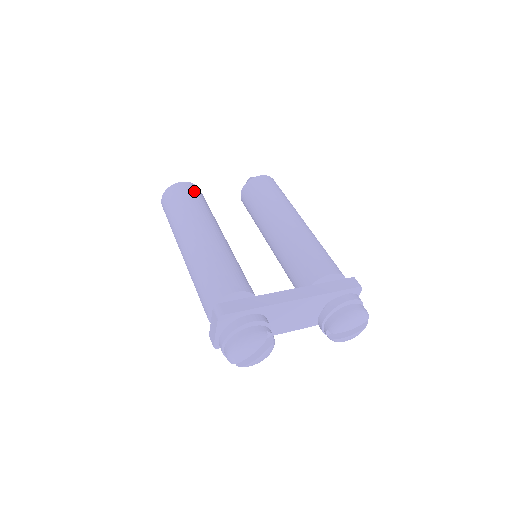
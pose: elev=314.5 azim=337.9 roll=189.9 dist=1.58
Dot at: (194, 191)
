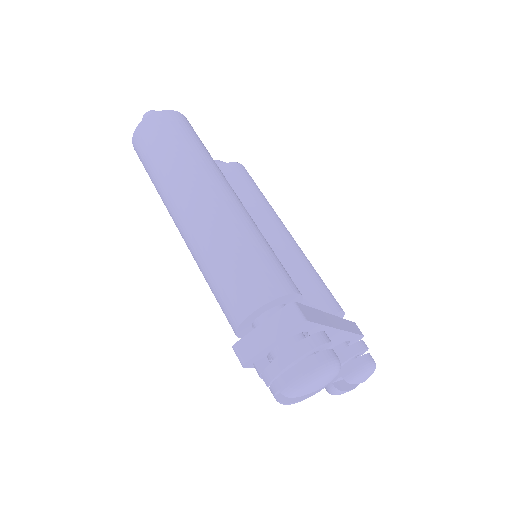
Dot at: occluded
